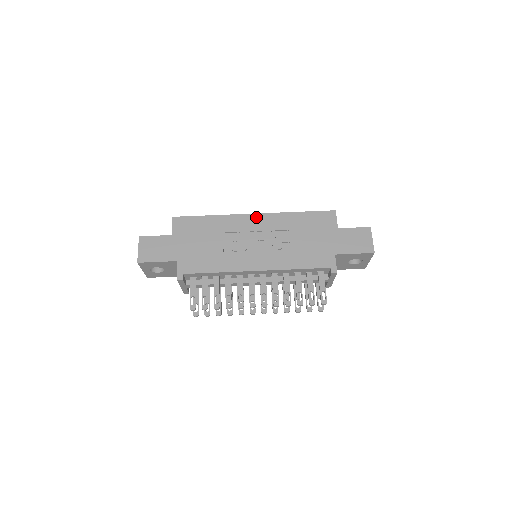
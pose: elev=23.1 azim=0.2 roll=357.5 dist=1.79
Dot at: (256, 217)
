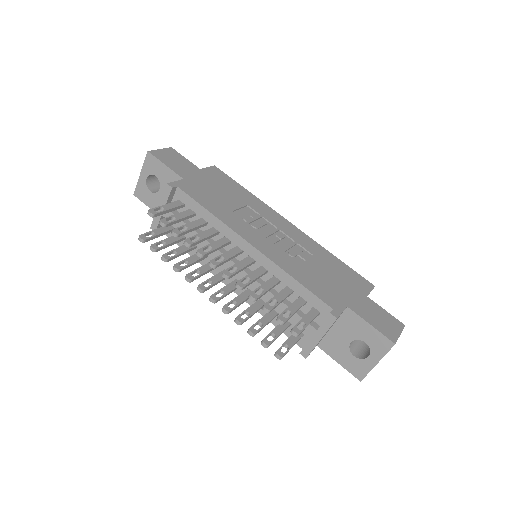
Dot at: (290, 225)
